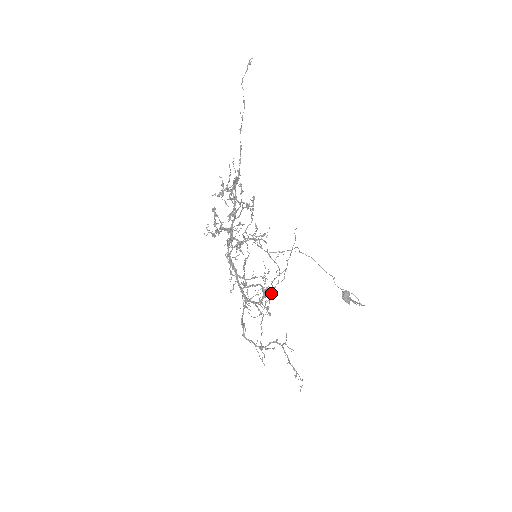
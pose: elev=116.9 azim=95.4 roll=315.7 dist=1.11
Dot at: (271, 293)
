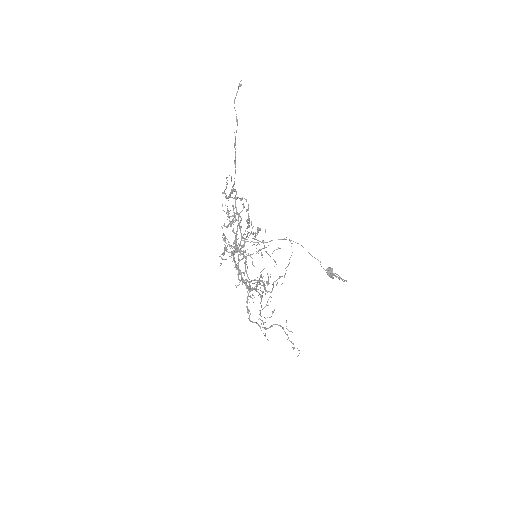
Dot at: (272, 290)
